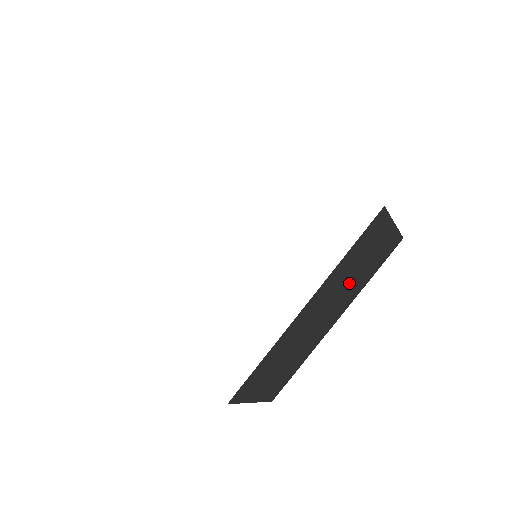
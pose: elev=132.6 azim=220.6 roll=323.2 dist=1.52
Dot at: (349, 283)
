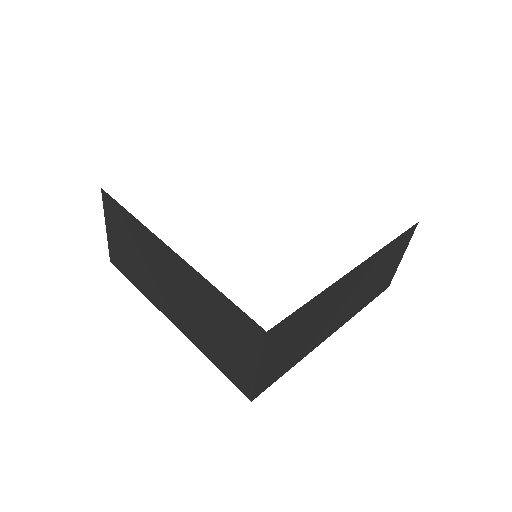
Dot at: (364, 288)
